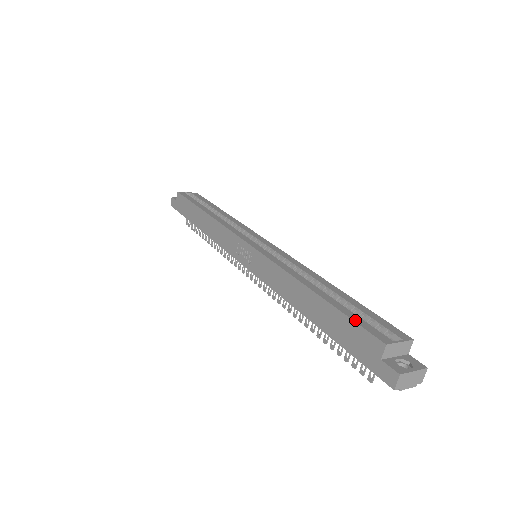
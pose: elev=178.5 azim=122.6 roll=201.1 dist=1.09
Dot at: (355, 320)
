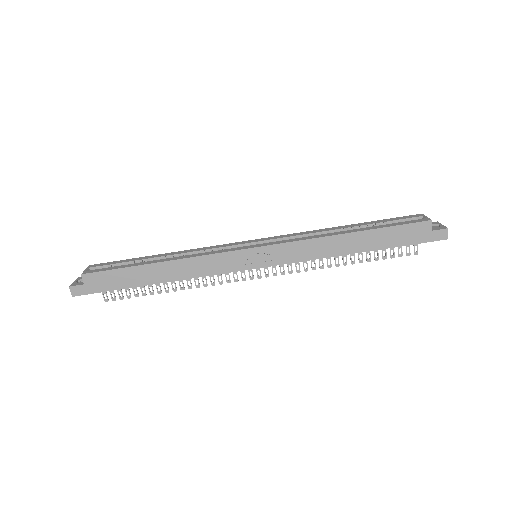
Dot at: (401, 224)
